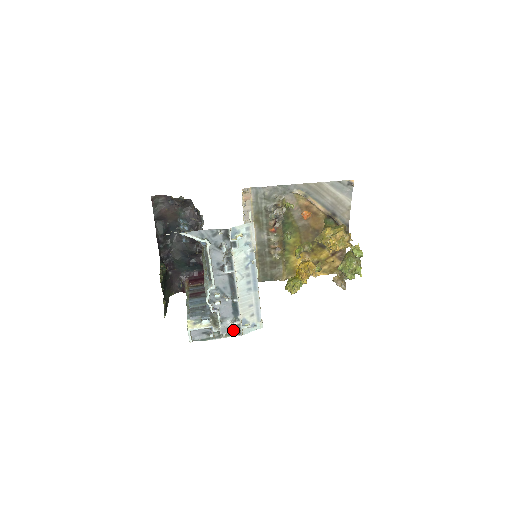
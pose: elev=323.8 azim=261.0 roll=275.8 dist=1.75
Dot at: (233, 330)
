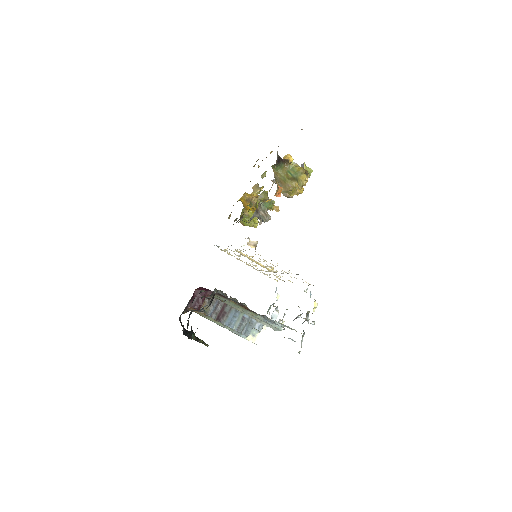
Dot at: occluded
